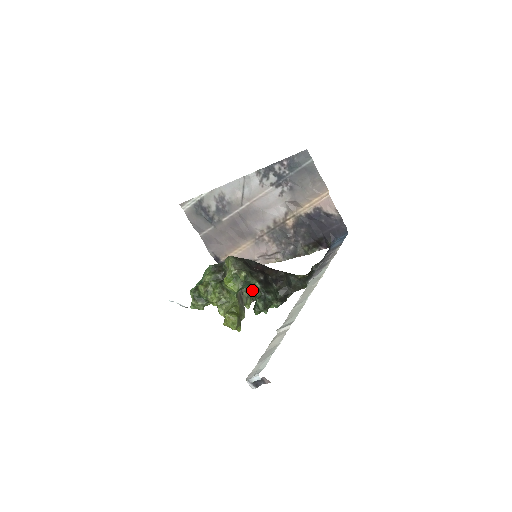
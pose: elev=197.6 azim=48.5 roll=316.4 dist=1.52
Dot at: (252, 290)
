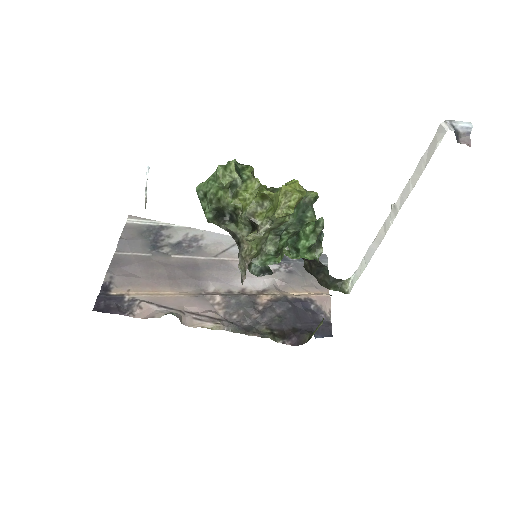
Dot at: (292, 228)
